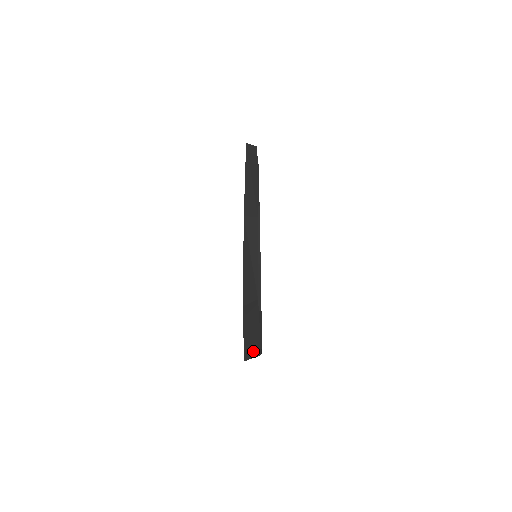
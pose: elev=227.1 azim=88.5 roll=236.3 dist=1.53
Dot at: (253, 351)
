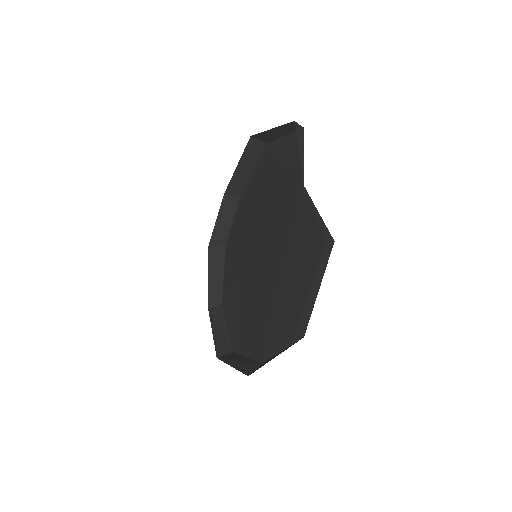
Dot at: (229, 356)
